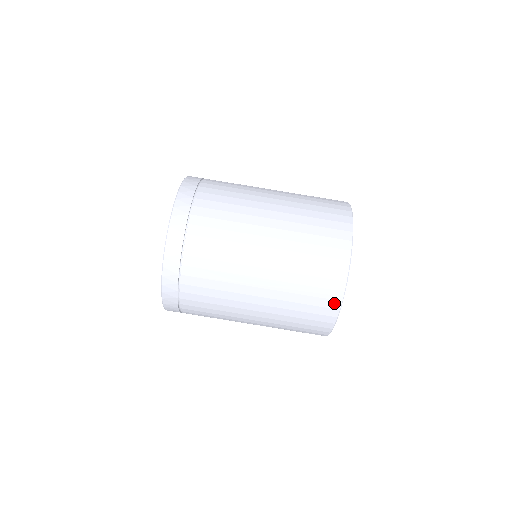
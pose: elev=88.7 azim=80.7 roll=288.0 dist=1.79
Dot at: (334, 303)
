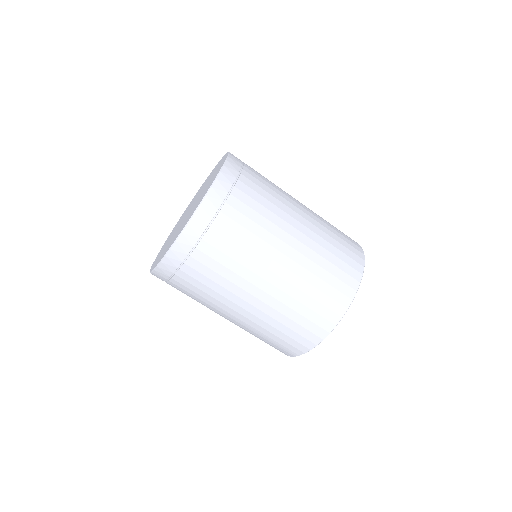
Dot at: (288, 353)
